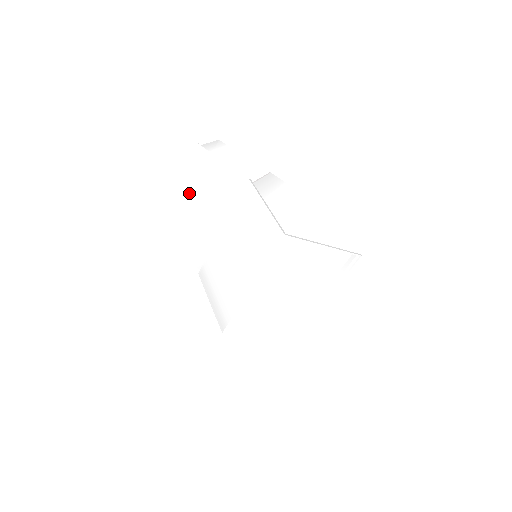
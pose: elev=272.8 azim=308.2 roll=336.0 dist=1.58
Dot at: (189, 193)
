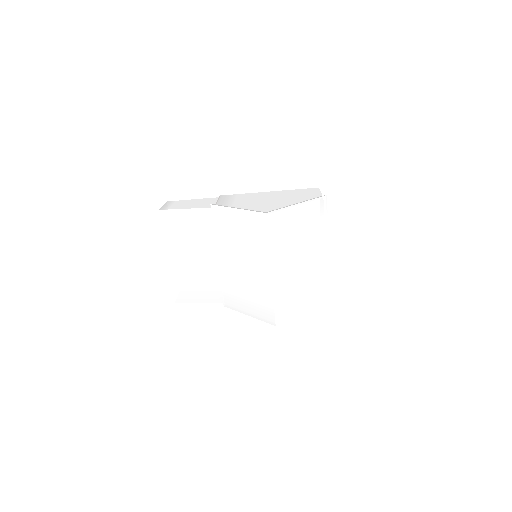
Dot at: (174, 252)
